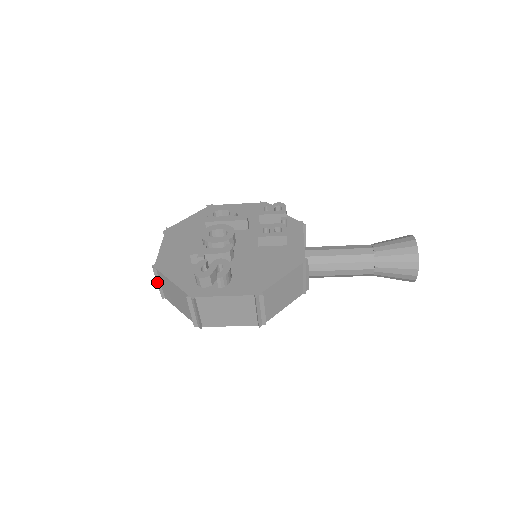
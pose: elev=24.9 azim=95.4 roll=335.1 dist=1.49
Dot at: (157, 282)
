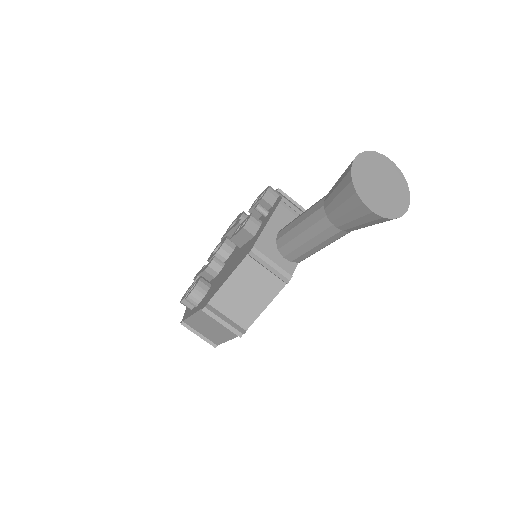
Dot at: occluded
